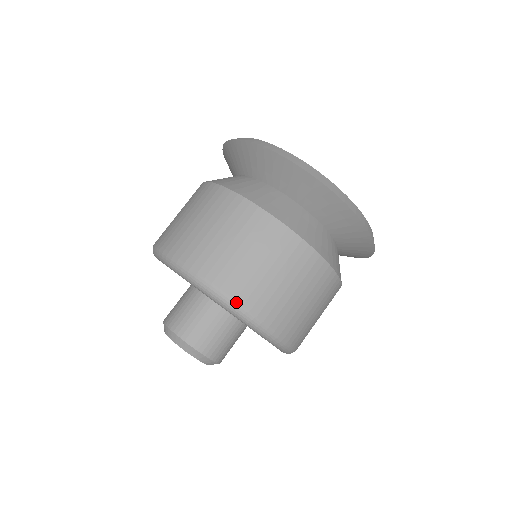
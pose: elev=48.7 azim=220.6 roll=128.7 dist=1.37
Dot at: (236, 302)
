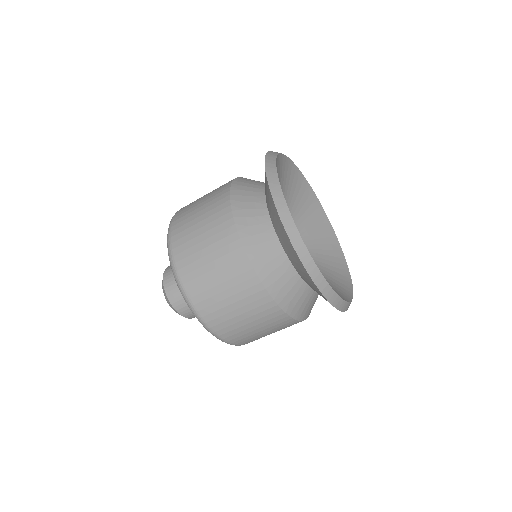
Dot at: (194, 307)
